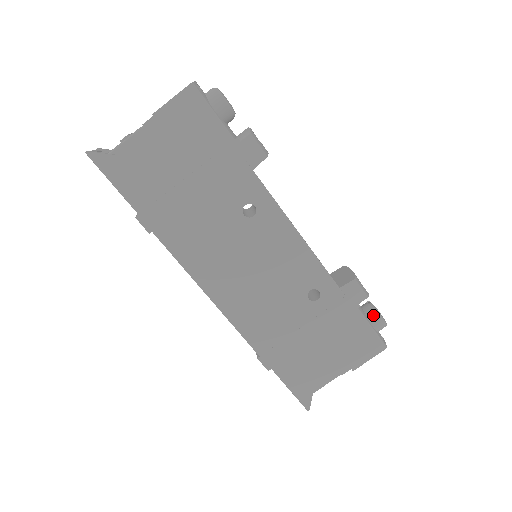
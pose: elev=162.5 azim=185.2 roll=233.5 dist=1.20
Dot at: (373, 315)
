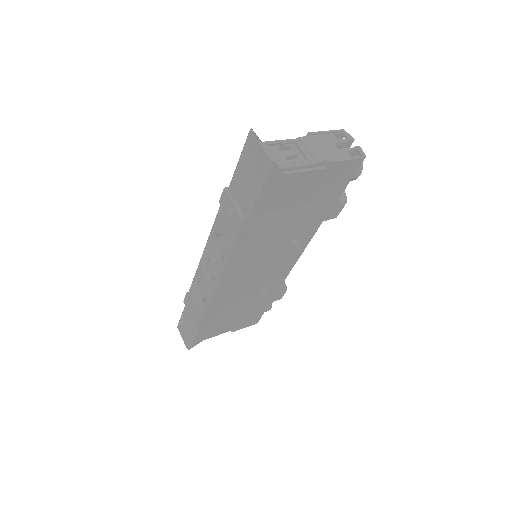
Dot at: (269, 305)
